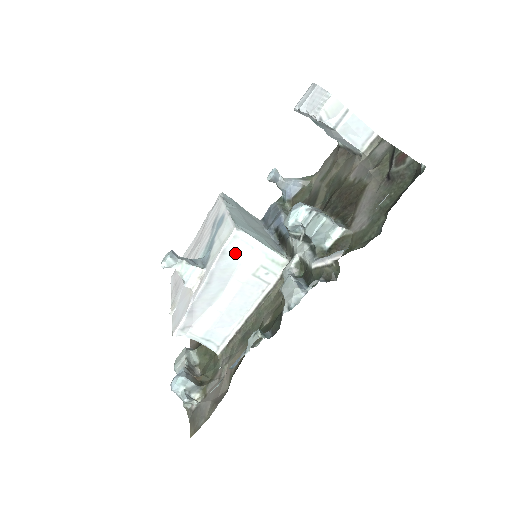
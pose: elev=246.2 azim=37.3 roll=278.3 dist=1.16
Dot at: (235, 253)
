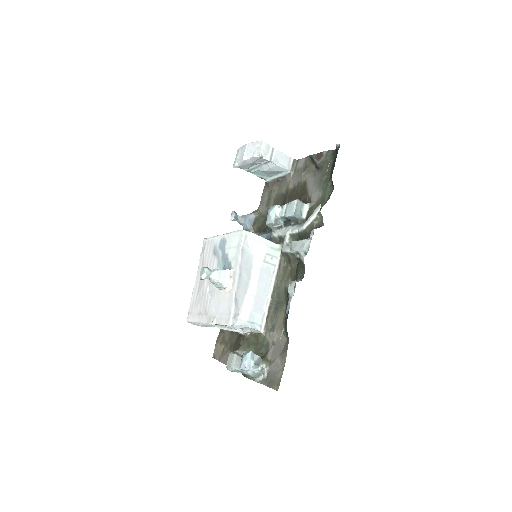
Dot at: (249, 248)
